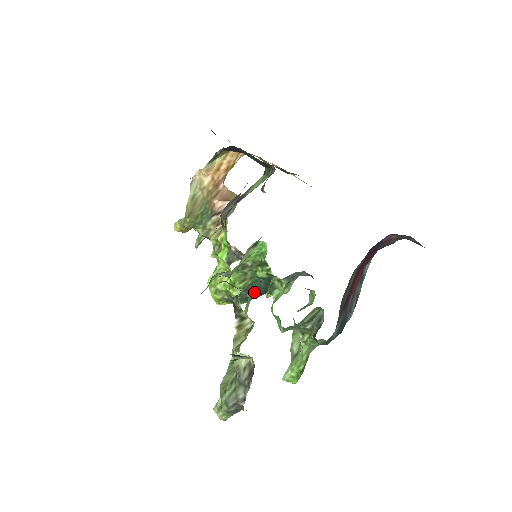
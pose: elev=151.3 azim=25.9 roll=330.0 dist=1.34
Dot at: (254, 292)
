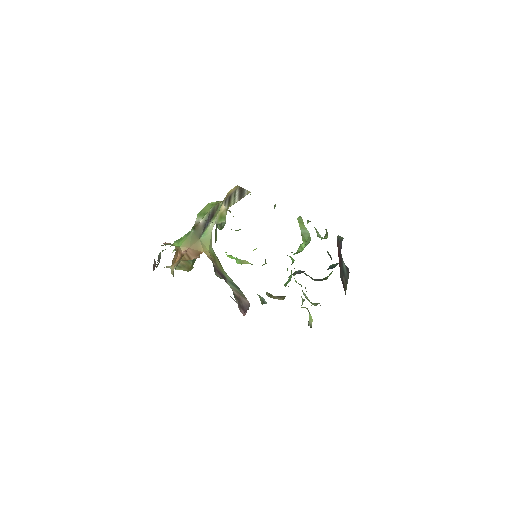
Dot at: occluded
